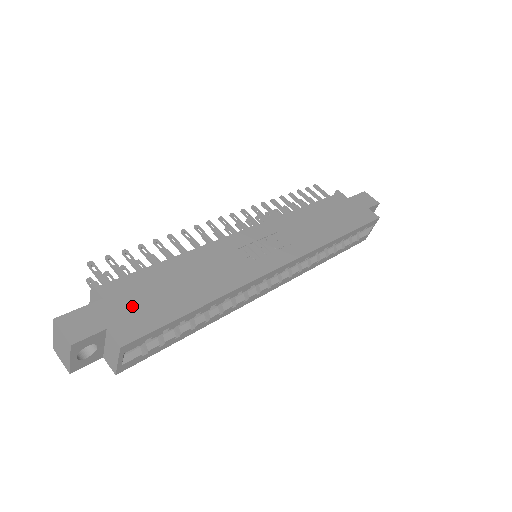
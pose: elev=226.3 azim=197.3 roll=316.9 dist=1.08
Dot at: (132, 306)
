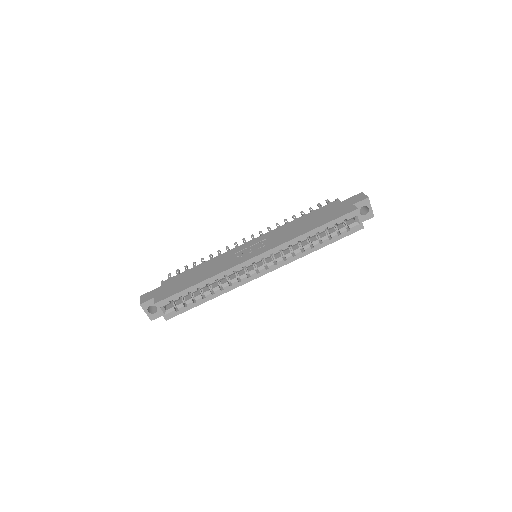
Dot at: (169, 288)
